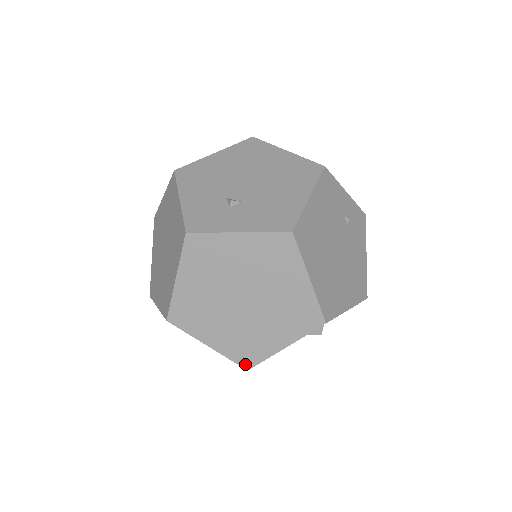
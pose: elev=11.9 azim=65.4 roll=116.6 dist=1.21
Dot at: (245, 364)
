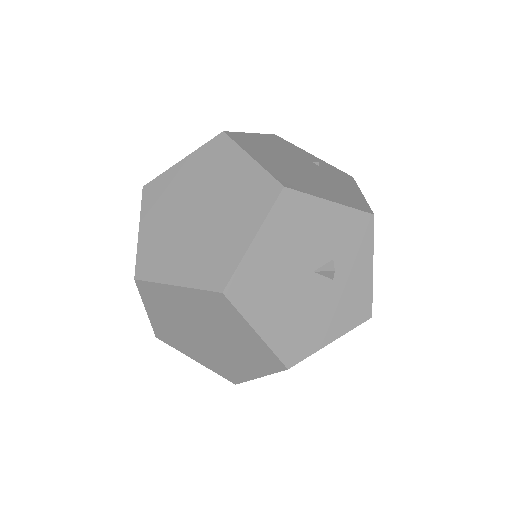
Dot at: (217, 286)
